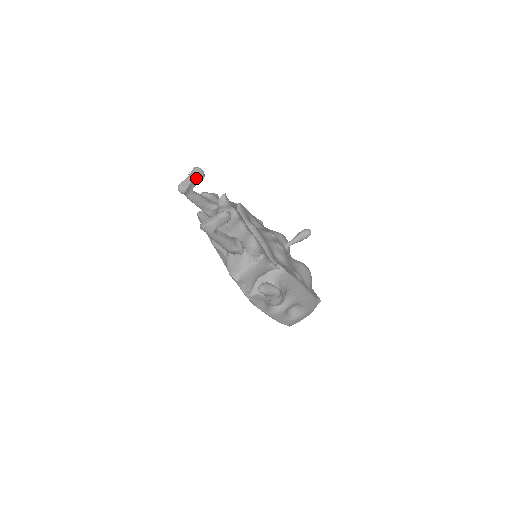
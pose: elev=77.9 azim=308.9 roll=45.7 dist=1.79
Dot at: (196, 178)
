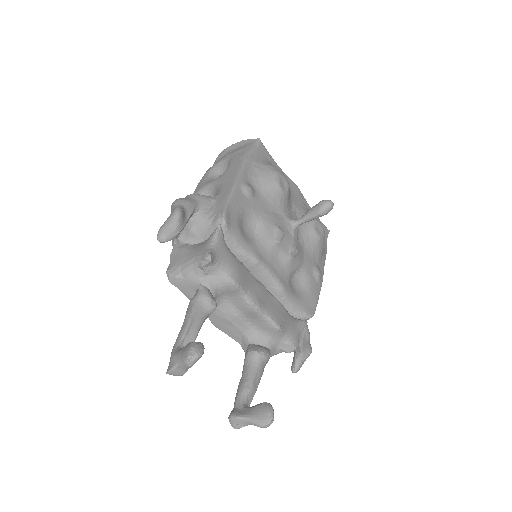
Dot at: occluded
